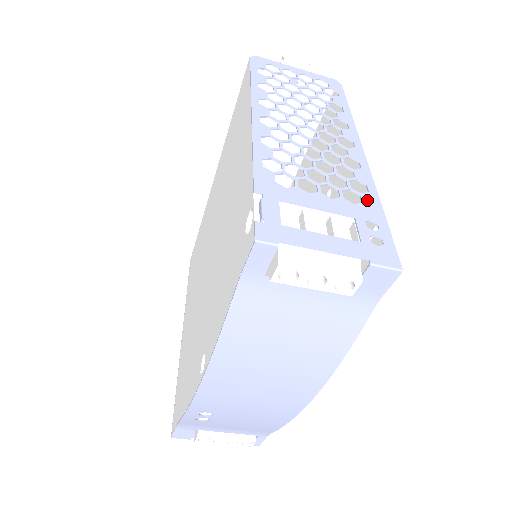
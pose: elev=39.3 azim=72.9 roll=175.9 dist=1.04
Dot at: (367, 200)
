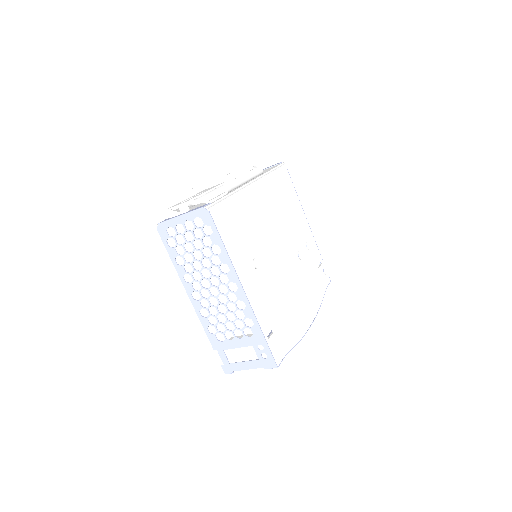
Dot at: (254, 331)
